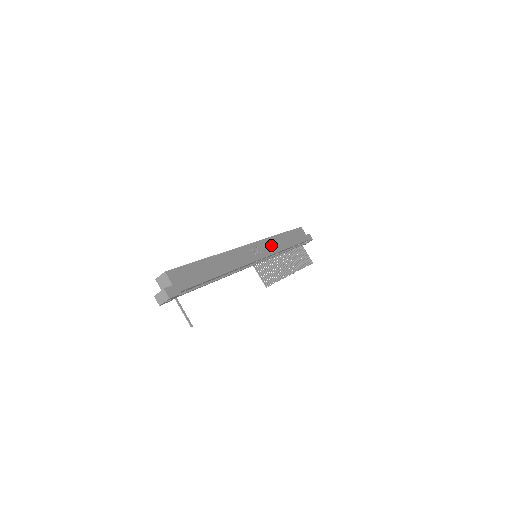
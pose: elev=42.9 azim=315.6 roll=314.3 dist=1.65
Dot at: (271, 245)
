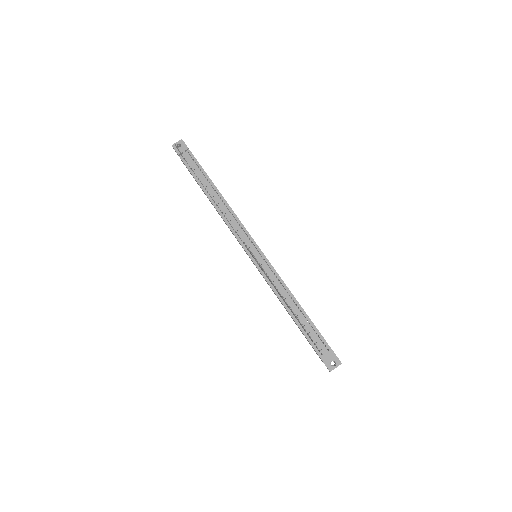
Dot at: occluded
